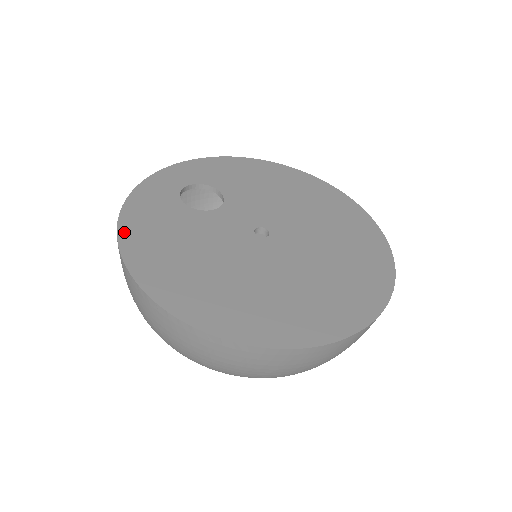
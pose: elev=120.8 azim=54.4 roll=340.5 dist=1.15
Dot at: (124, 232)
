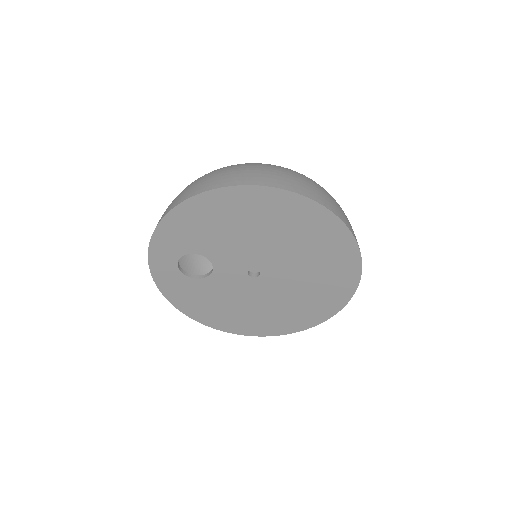
Dot at: (186, 312)
